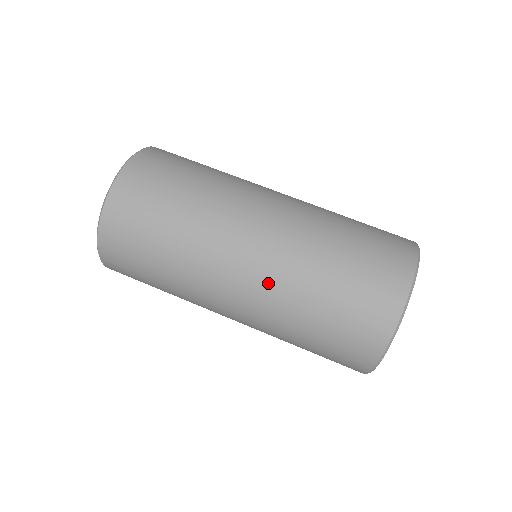
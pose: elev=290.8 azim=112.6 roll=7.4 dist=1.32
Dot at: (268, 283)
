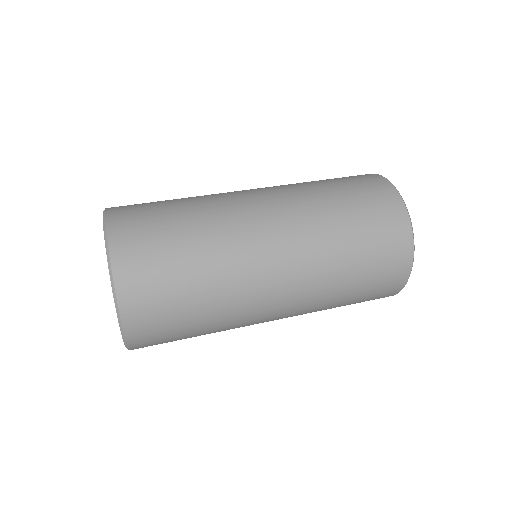
Dot at: (278, 187)
